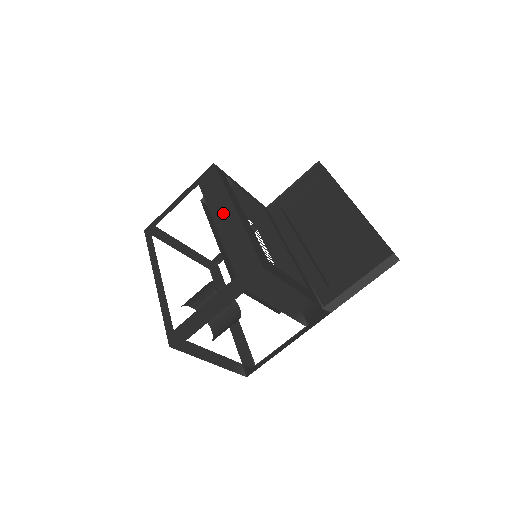
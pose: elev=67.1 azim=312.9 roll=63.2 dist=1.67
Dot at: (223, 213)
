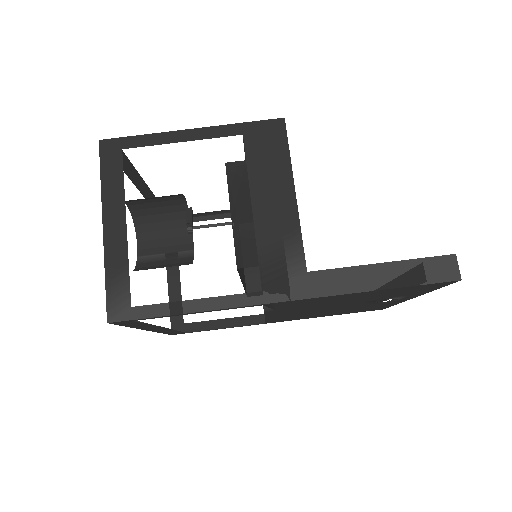
Dot at: occluded
